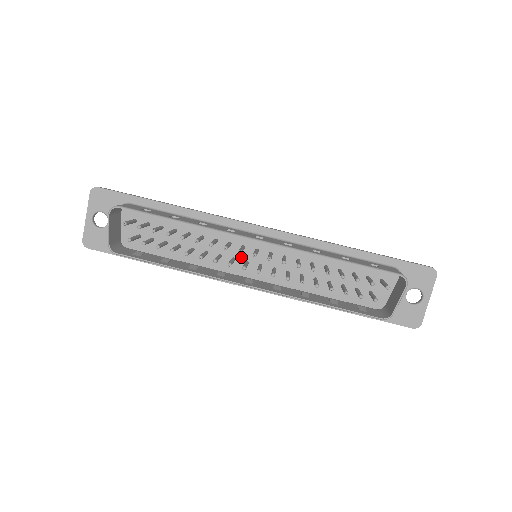
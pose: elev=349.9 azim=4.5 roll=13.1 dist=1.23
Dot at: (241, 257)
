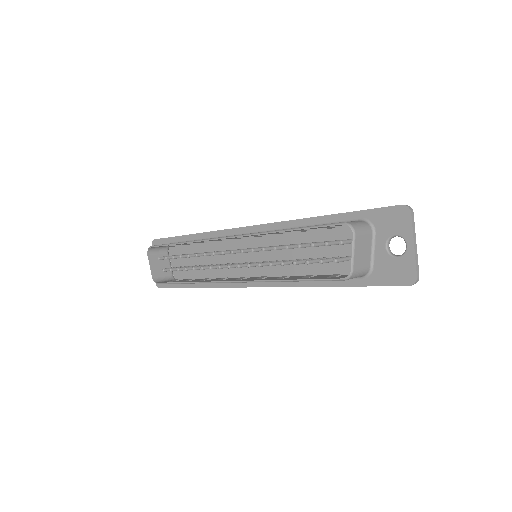
Dot at: (242, 260)
